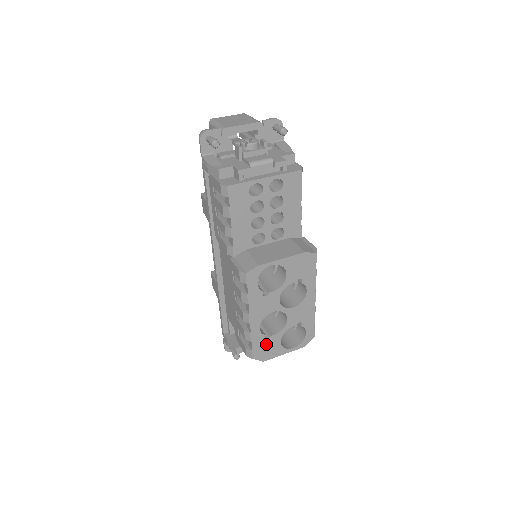
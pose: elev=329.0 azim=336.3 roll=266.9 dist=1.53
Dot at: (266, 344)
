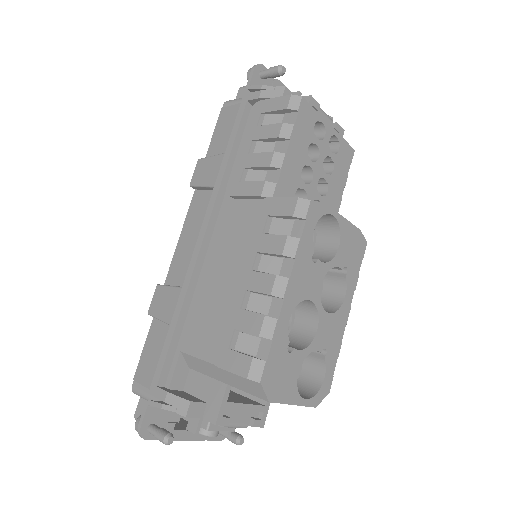
Dot at: (284, 362)
